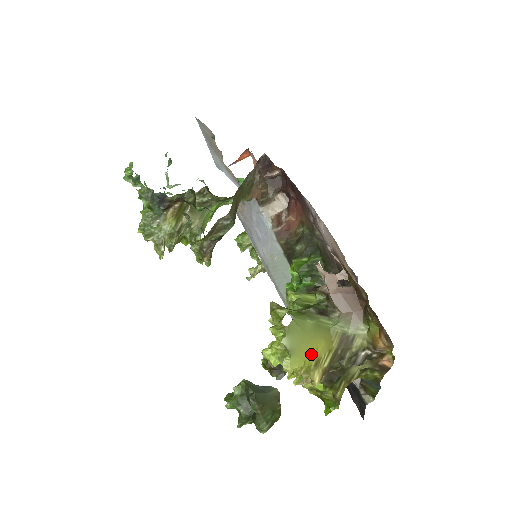
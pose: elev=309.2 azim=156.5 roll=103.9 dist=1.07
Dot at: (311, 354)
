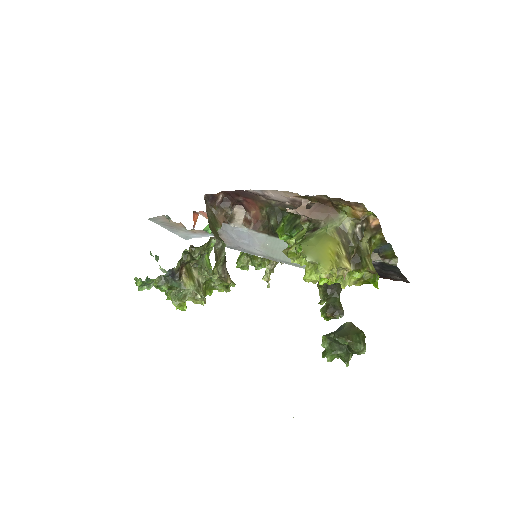
Dot at: (330, 254)
